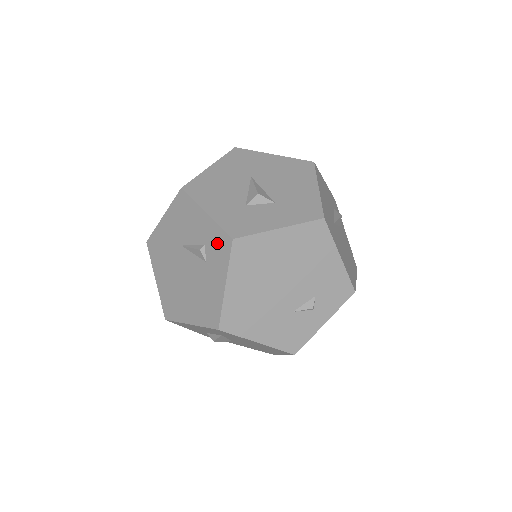
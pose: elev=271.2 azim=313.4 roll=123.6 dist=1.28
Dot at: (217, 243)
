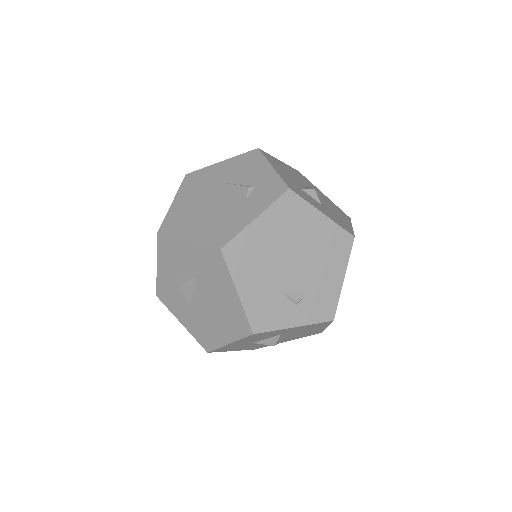
Dot at: (270, 188)
